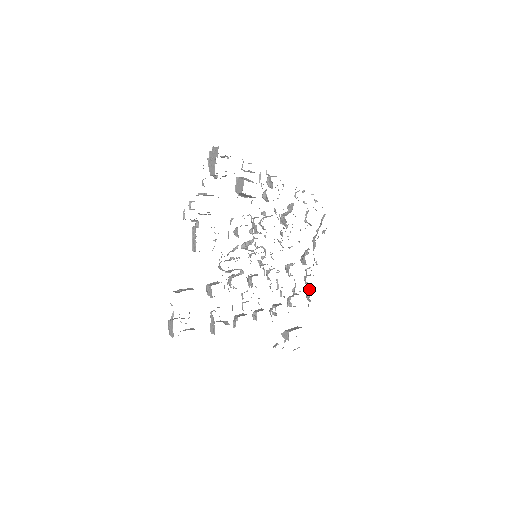
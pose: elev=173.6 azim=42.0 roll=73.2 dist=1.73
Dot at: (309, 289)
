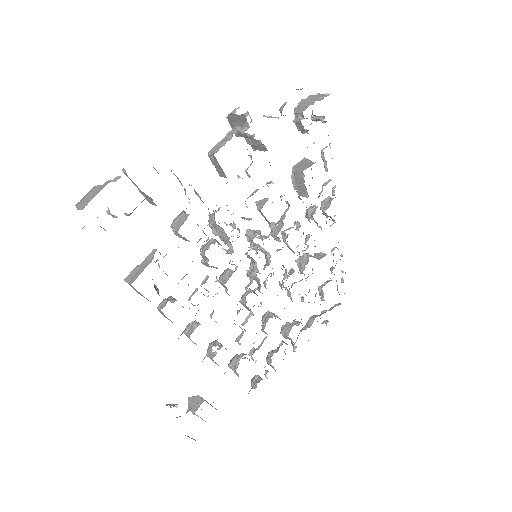
Dot at: (266, 371)
